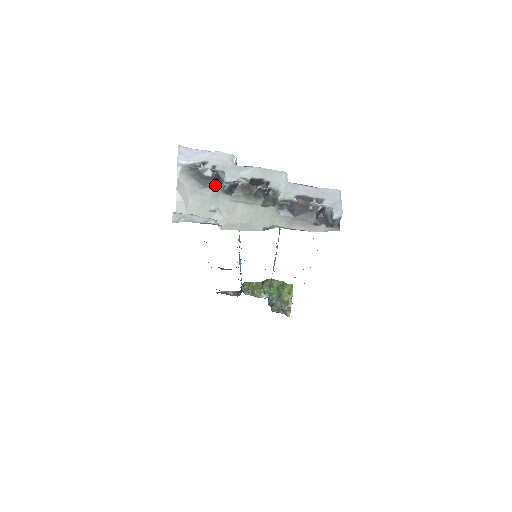
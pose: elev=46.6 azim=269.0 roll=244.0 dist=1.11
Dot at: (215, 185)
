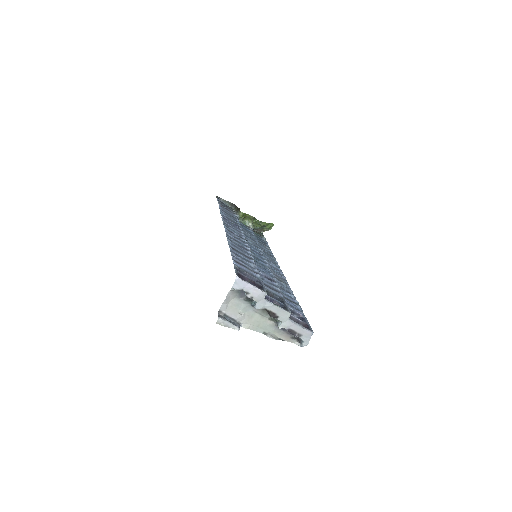
Dot at: (248, 300)
